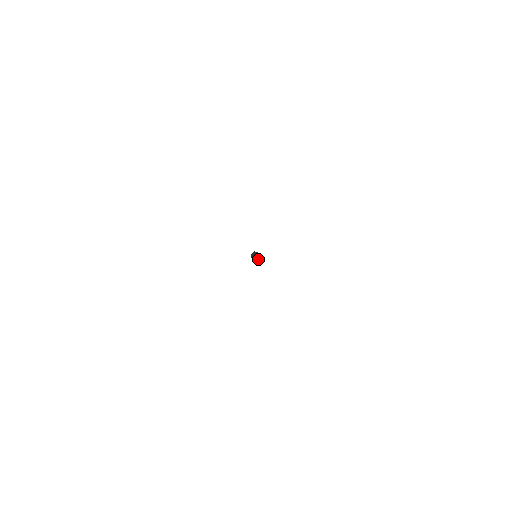
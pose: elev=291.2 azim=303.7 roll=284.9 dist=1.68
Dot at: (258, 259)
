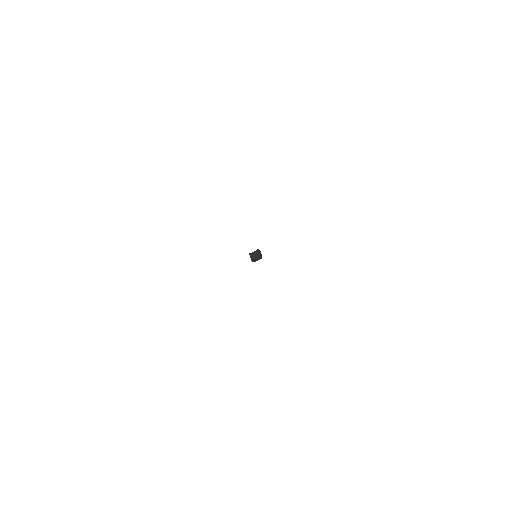
Dot at: (261, 257)
